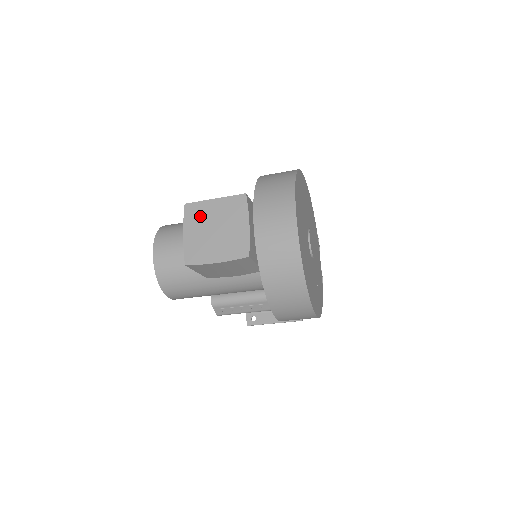
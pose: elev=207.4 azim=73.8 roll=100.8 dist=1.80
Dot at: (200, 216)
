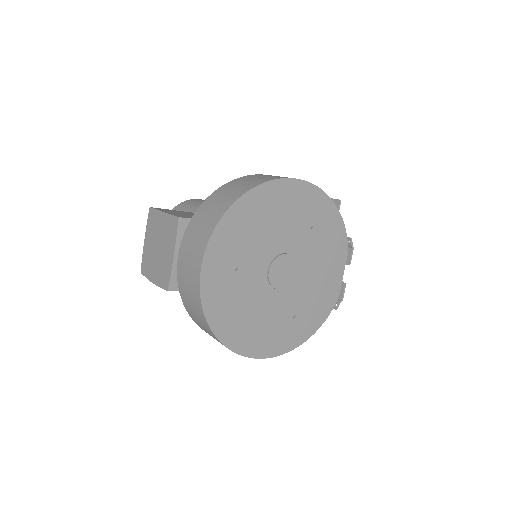
Dot at: (154, 226)
